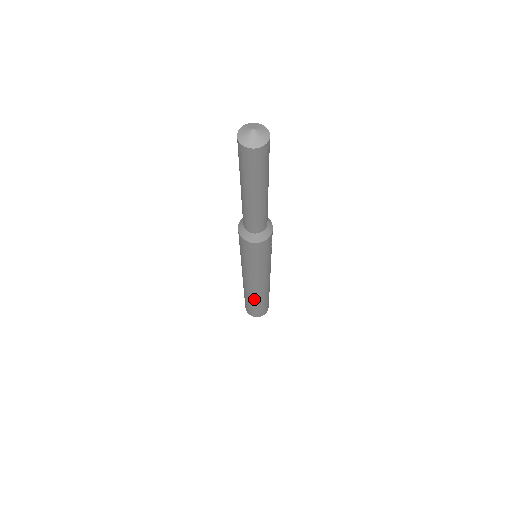
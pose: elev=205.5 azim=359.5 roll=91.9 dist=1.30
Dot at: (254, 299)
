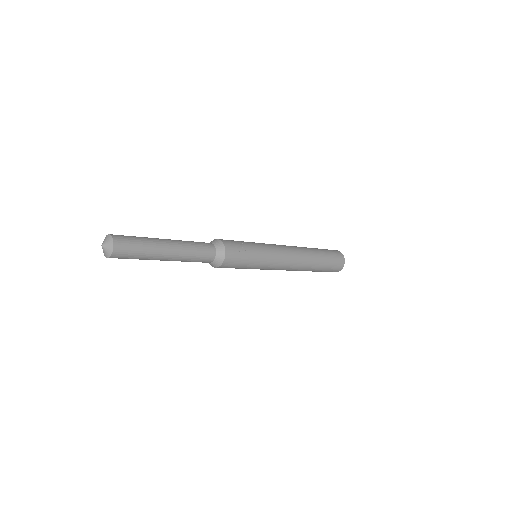
Dot at: occluded
